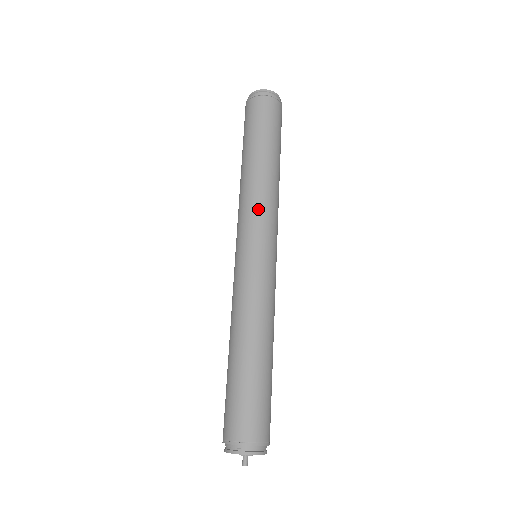
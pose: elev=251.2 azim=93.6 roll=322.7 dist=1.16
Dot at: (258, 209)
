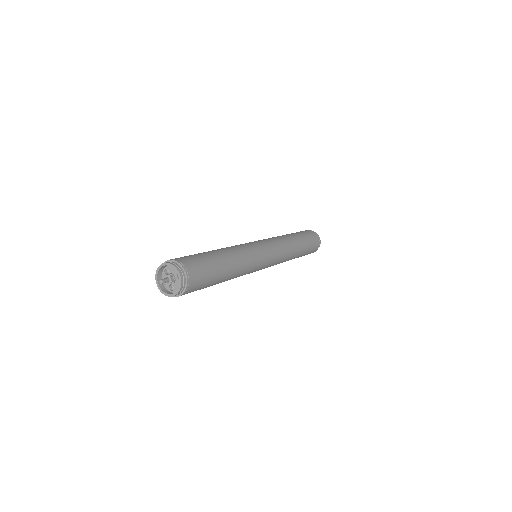
Dot at: (278, 242)
